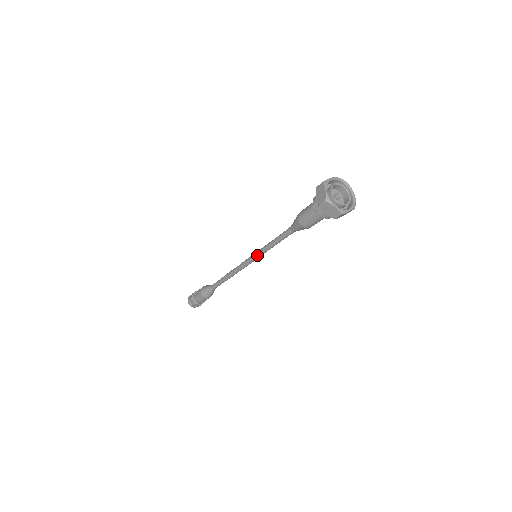
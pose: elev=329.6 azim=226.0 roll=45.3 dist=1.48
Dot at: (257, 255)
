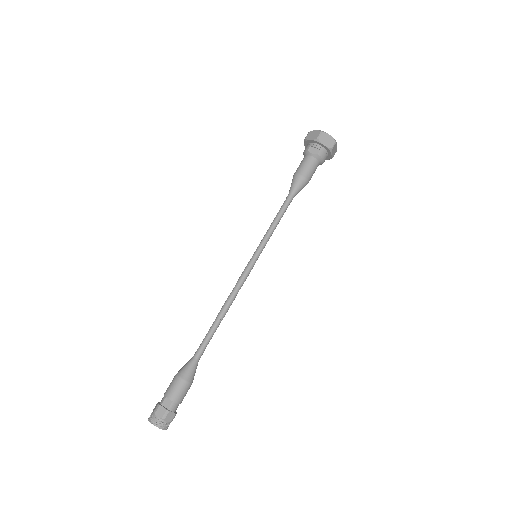
Dot at: (259, 249)
